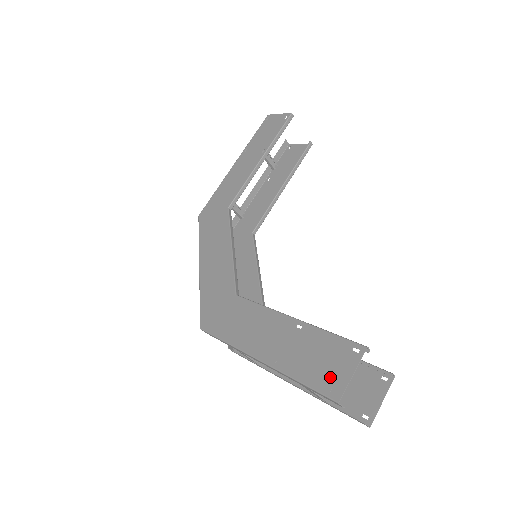
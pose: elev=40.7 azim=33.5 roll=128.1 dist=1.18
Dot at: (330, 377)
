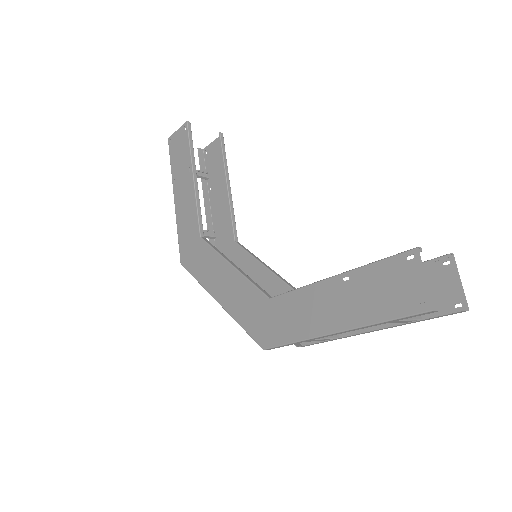
Dot at: (408, 296)
